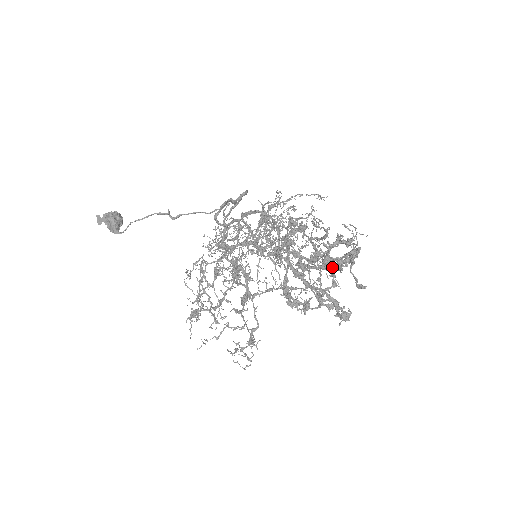
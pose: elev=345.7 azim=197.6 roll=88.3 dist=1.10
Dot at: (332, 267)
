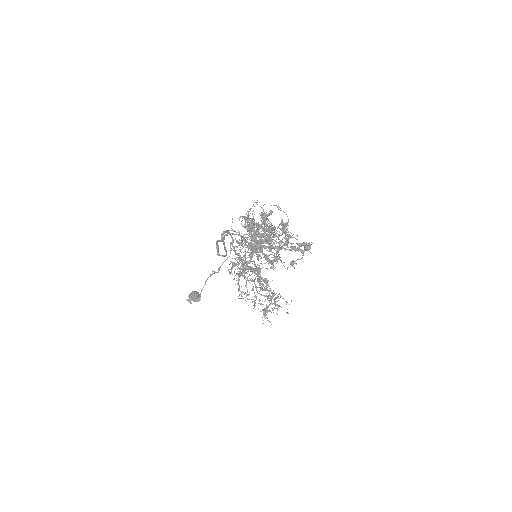
Dot at: (270, 231)
